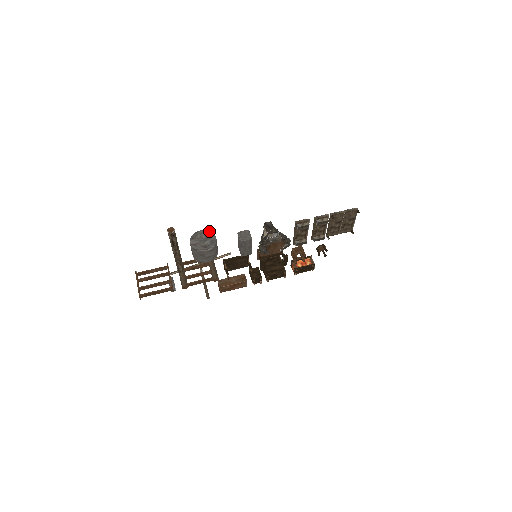
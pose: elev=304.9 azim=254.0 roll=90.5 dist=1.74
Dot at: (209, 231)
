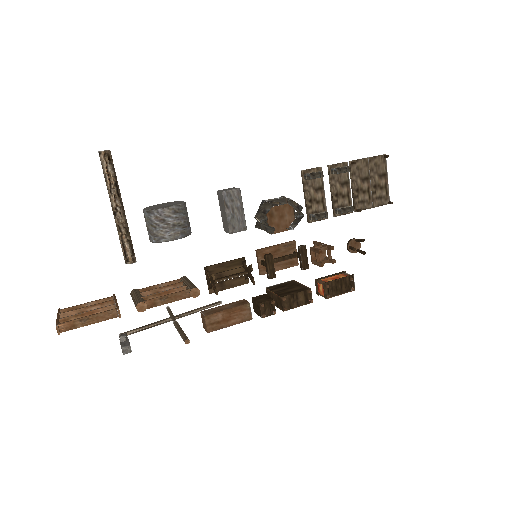
Dot at: (174, 201)
